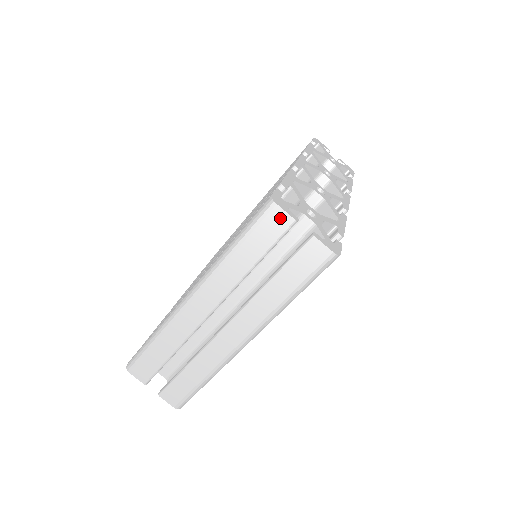
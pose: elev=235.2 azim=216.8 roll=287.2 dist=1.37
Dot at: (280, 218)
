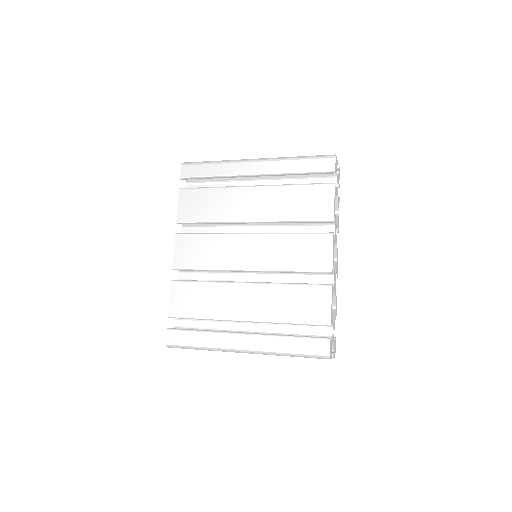
Dot at: occluded
